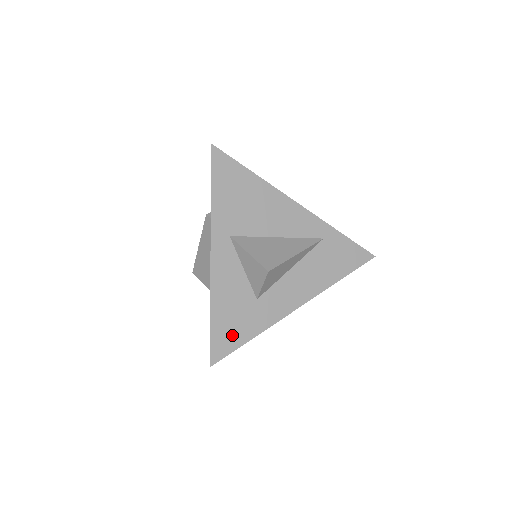
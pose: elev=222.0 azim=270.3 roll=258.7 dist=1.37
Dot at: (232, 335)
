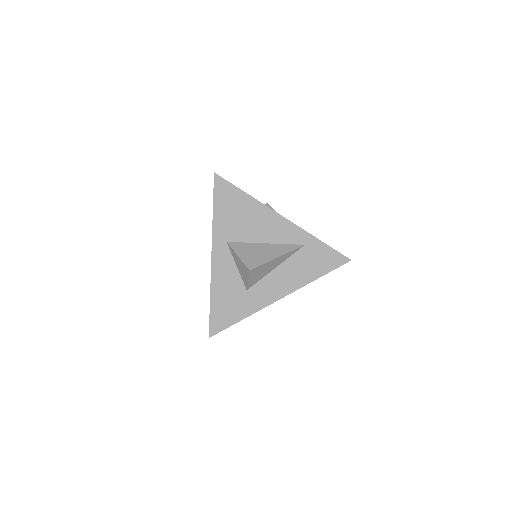
Dot at: (226, 316)
